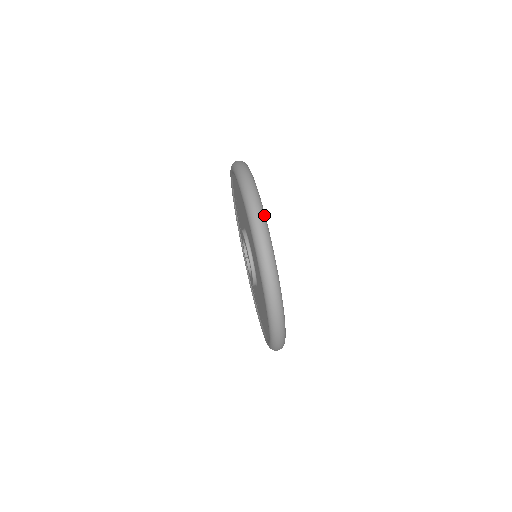
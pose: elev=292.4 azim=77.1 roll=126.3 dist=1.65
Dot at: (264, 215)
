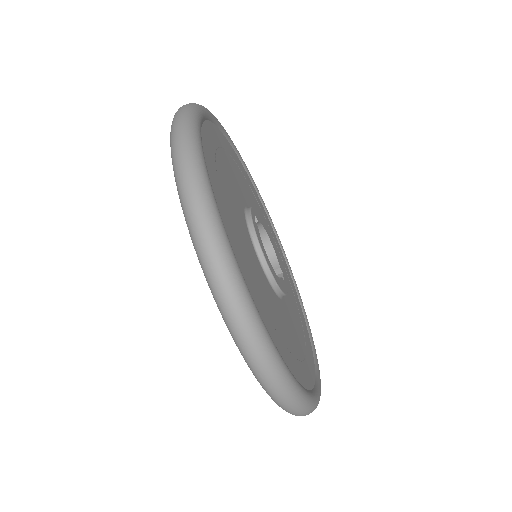
Dot at: (318, 403)
